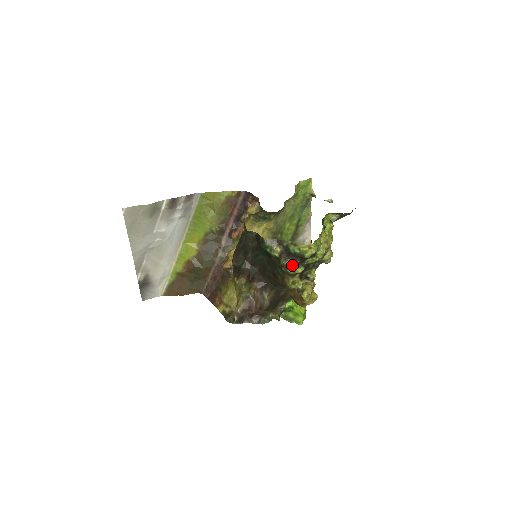
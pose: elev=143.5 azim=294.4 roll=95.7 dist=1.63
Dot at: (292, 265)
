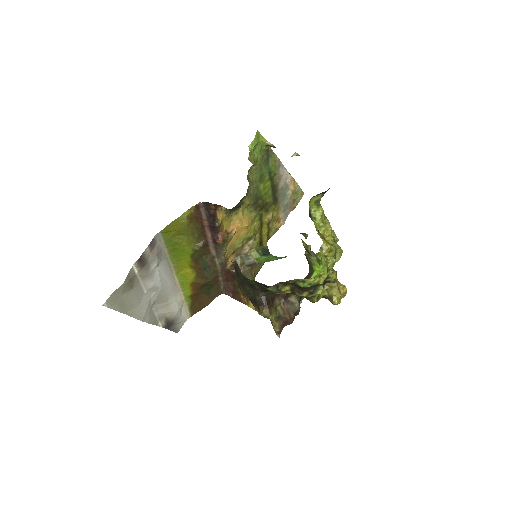
Dot at: (310, 293)
